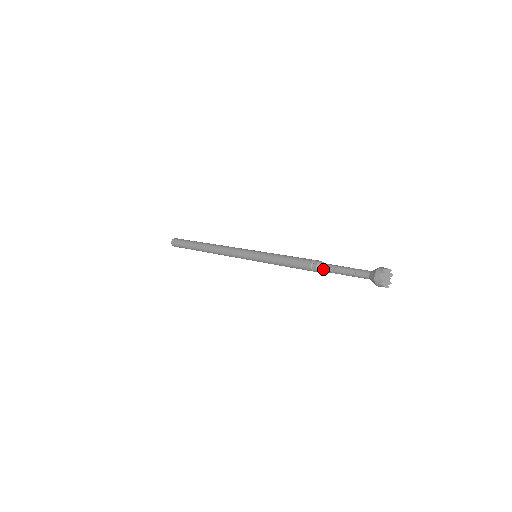
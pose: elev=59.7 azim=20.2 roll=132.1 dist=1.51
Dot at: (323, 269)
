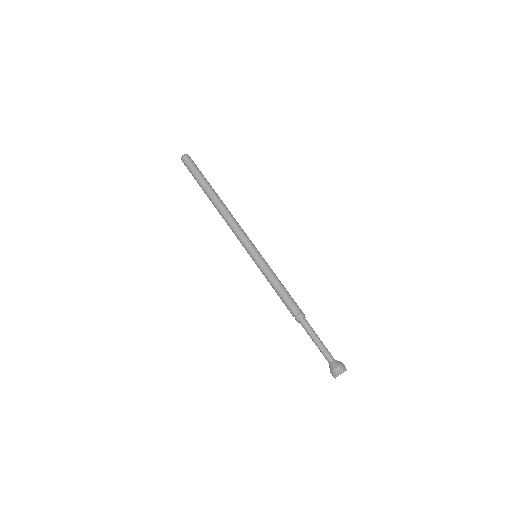
Dot at: (303, 324)
